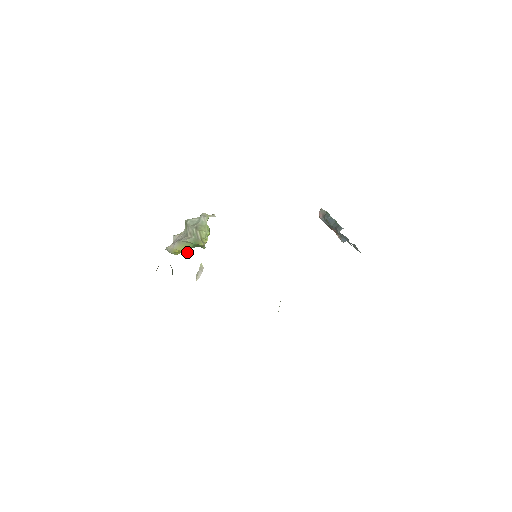
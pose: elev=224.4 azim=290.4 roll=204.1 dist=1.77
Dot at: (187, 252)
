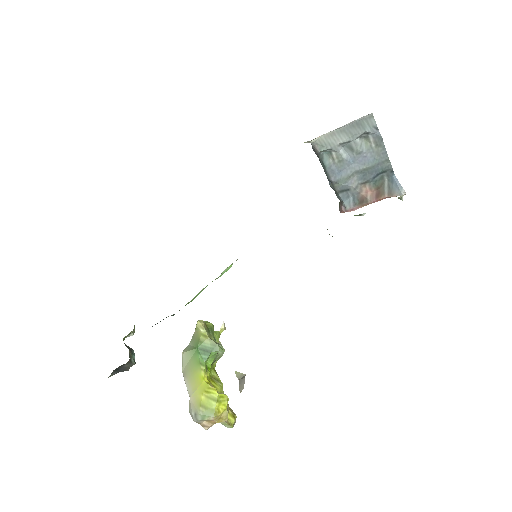
Dot at: (224, 395)
